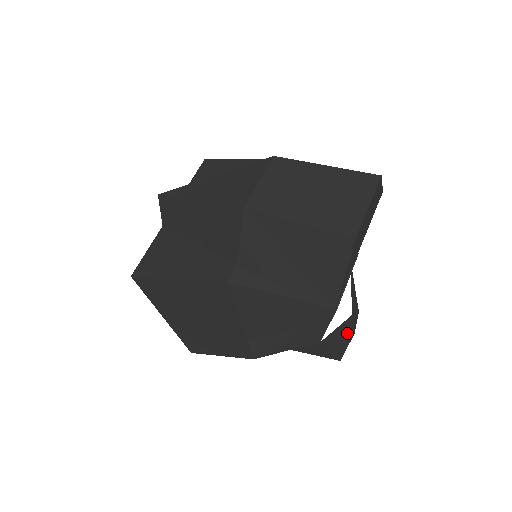
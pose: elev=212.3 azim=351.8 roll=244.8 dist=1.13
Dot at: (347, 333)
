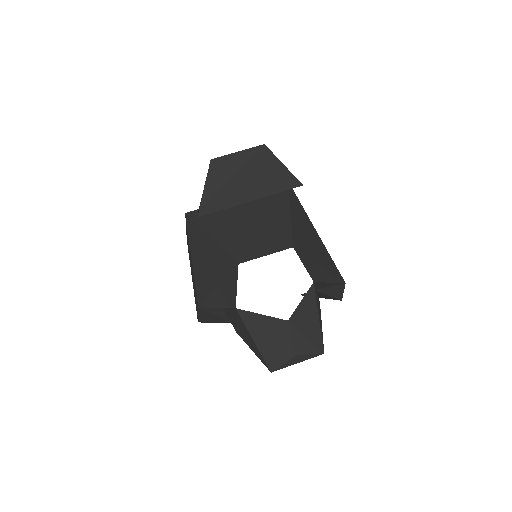
Dot at: (282, 341)
